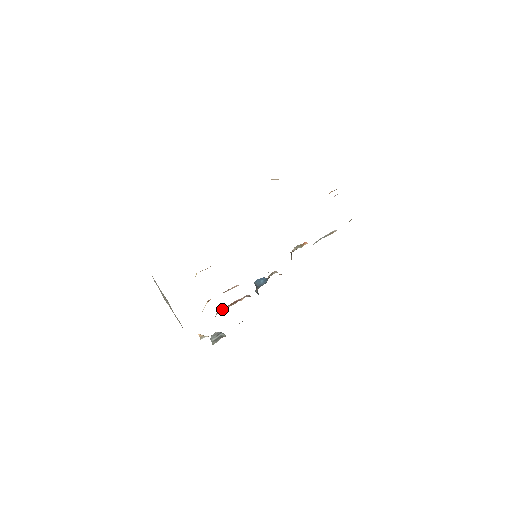
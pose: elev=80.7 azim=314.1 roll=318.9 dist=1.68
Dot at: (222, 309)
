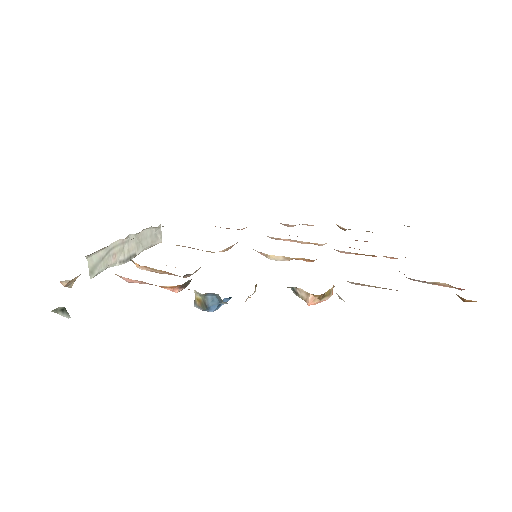
Dot at: occluded
